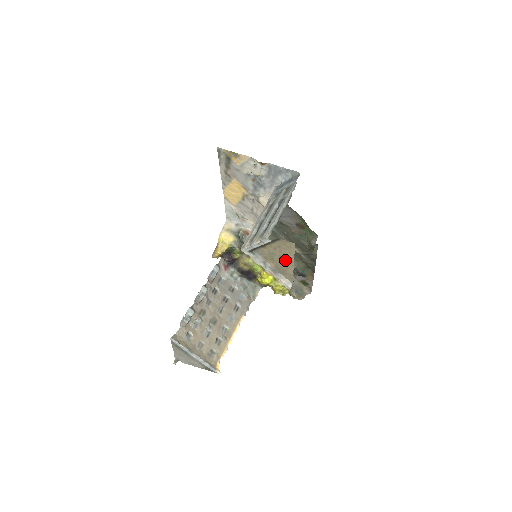
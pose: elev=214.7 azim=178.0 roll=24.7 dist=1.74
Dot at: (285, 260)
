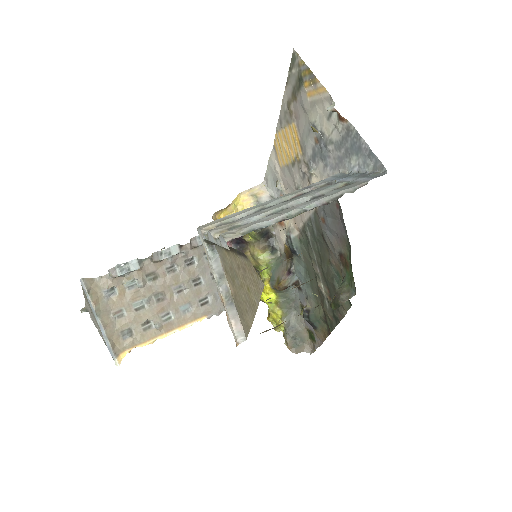
Dot at: (247, 297)
